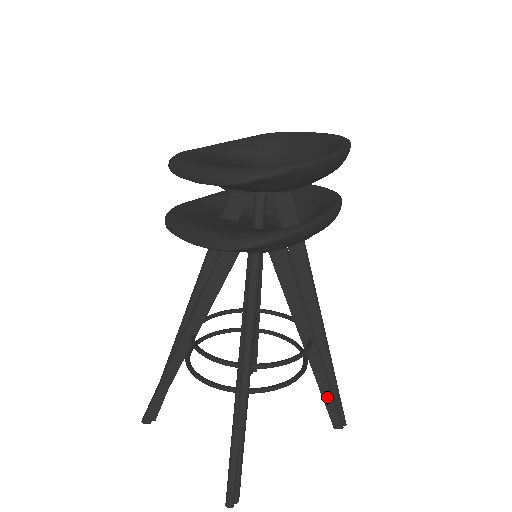
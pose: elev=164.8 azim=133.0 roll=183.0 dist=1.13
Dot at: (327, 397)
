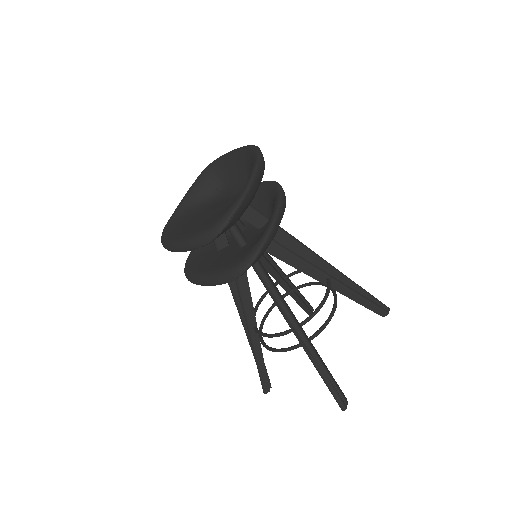
Dot at: (364, 303)
